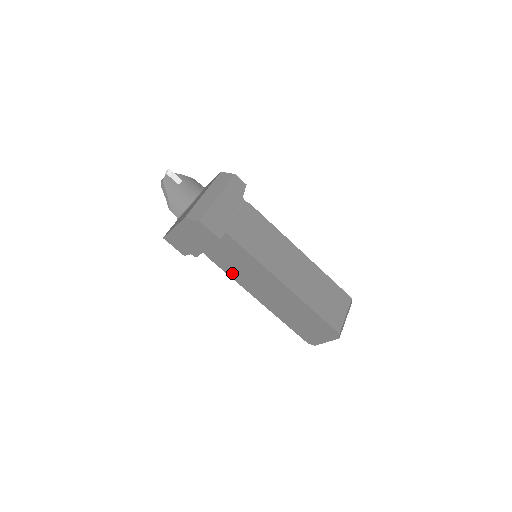
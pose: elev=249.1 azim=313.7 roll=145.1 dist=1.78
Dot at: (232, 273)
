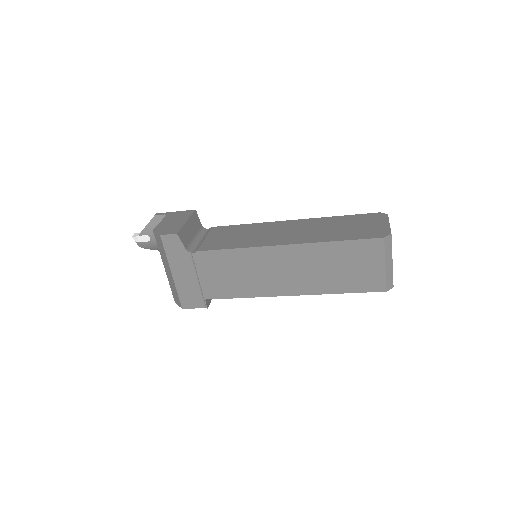
Dot at: occluded
